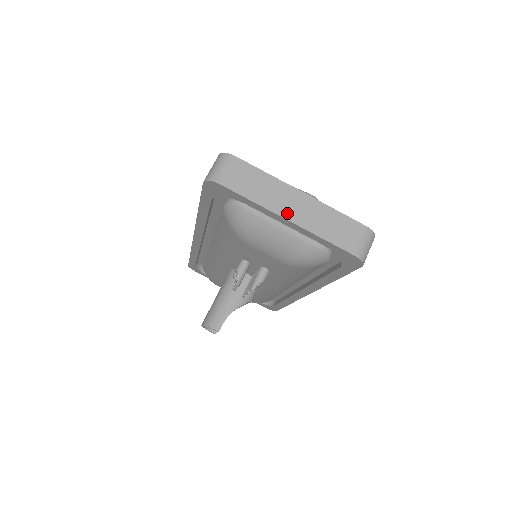
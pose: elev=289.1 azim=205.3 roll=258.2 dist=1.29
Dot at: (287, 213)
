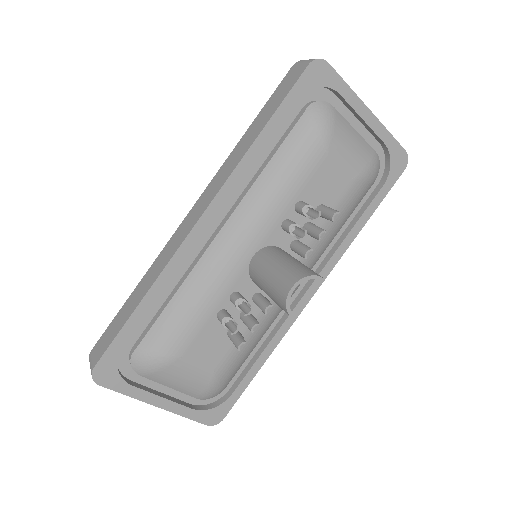
Dot at: (365, 108)
